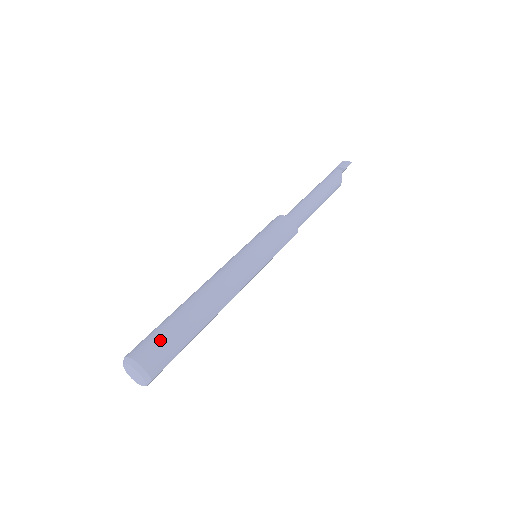
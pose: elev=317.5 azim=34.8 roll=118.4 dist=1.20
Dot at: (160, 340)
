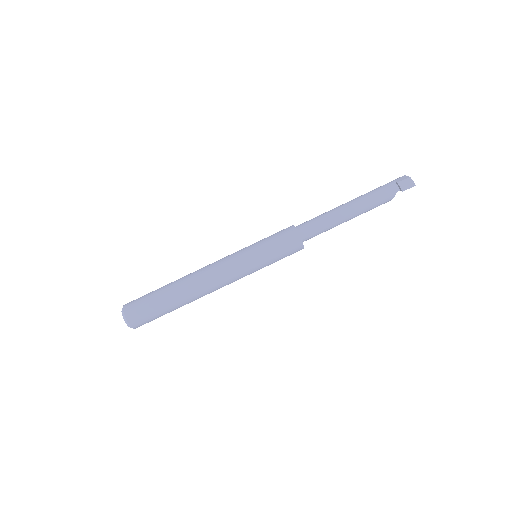
Dot at: (147, 311)
